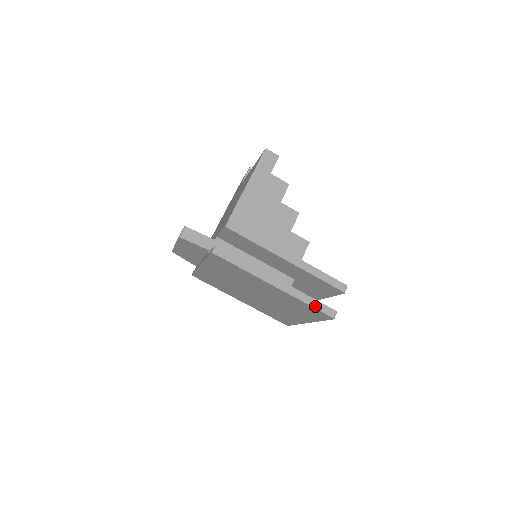
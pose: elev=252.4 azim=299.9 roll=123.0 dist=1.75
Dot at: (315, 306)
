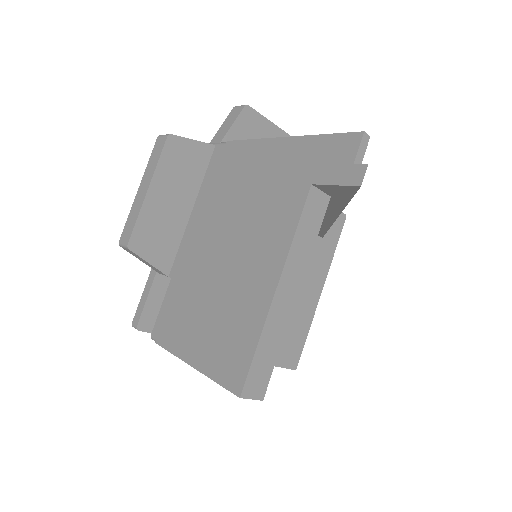
Dot at: occluded
